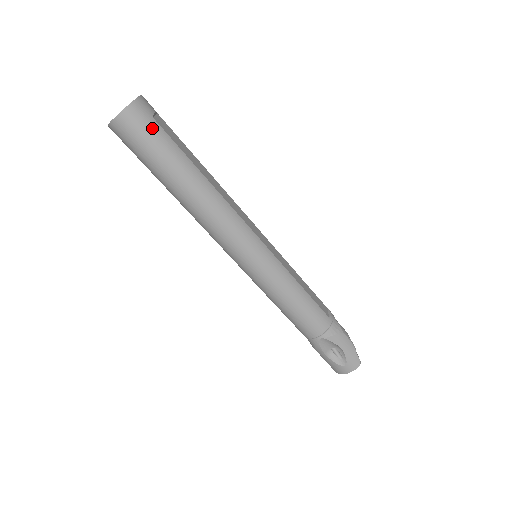
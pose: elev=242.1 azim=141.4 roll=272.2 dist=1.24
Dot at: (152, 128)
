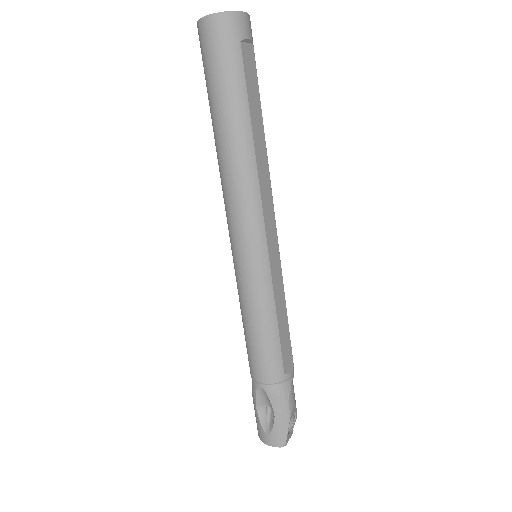
Dot at: (231, 51)
